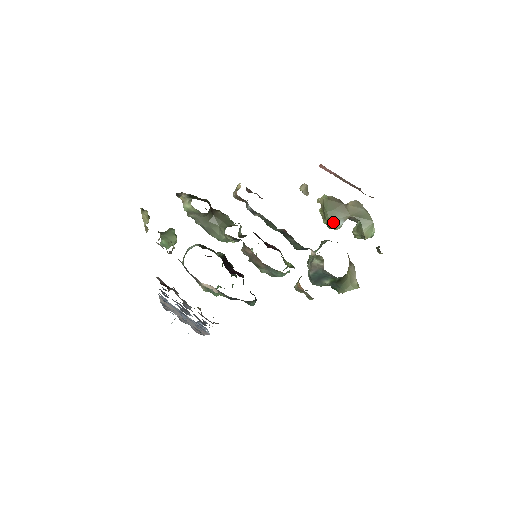
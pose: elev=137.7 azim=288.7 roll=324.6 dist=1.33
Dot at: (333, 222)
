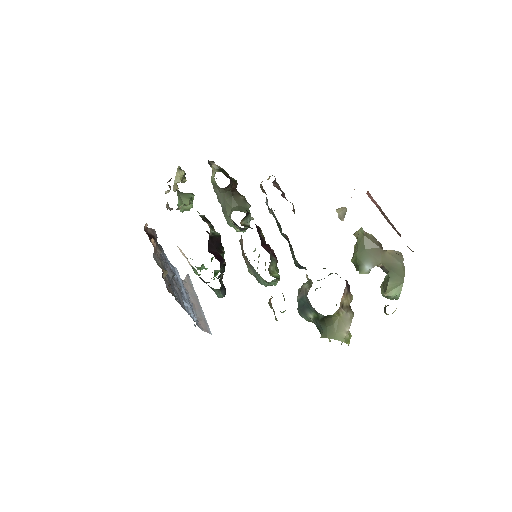
Dot at: (360, 263)
